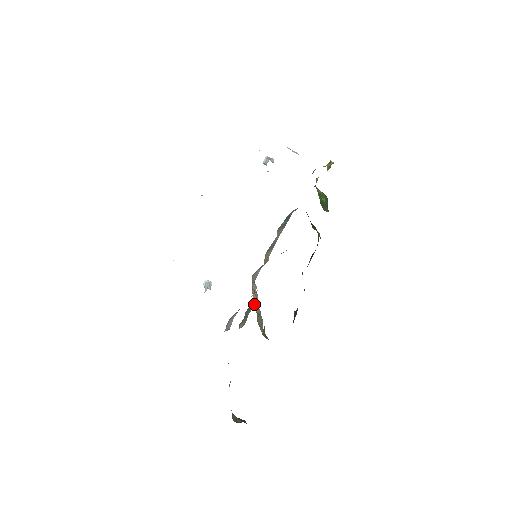
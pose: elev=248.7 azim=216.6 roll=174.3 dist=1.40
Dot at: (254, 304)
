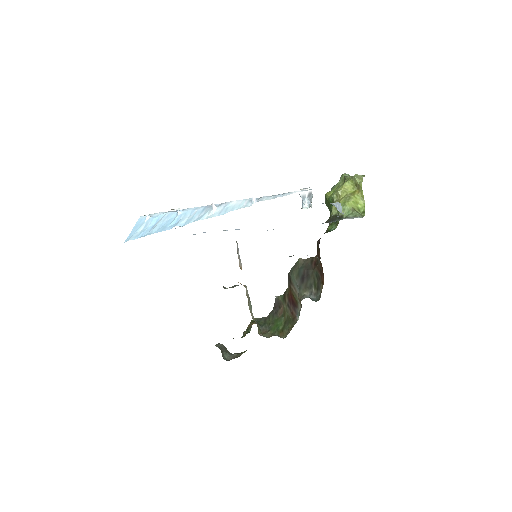
Dot at: occluded
